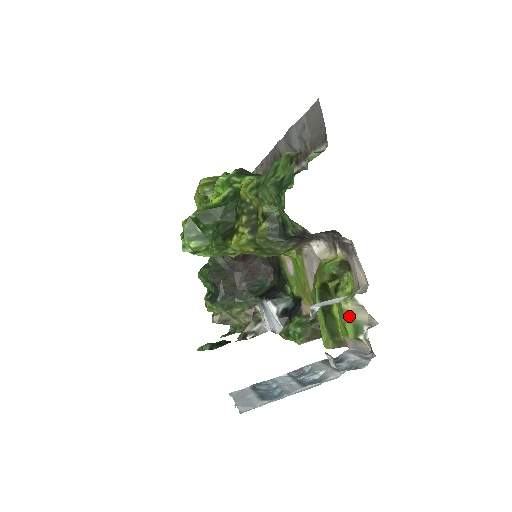
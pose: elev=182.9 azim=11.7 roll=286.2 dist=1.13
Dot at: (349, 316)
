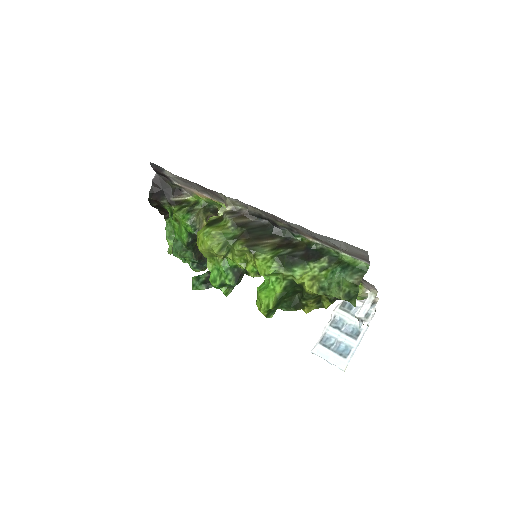
Dot at: (360, 297)
